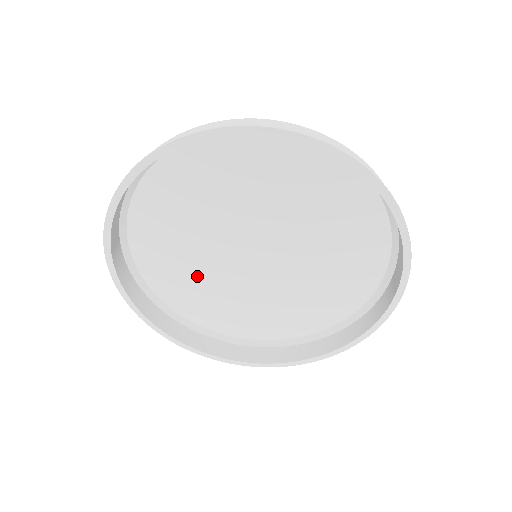
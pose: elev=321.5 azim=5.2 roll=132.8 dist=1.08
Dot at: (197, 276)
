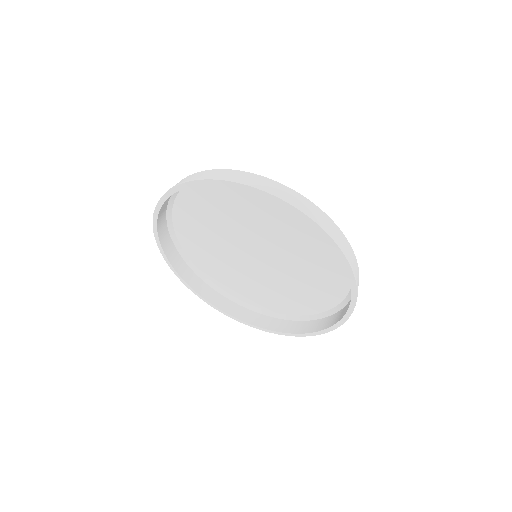
Dot at: (214, 251)
